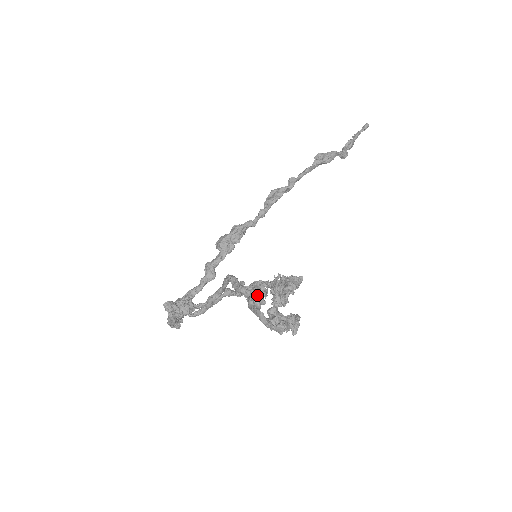
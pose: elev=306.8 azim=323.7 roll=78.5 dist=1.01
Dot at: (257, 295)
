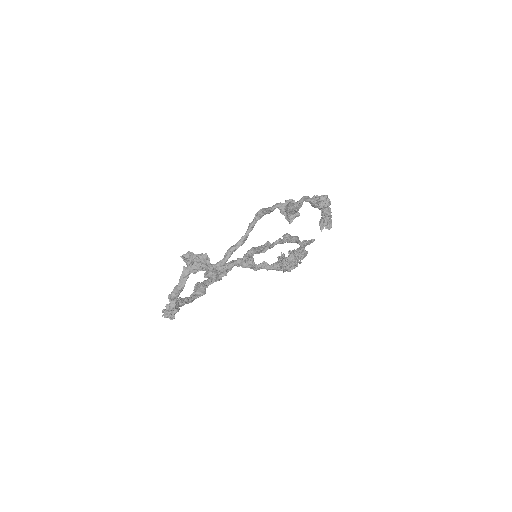
Dot at: occluded
